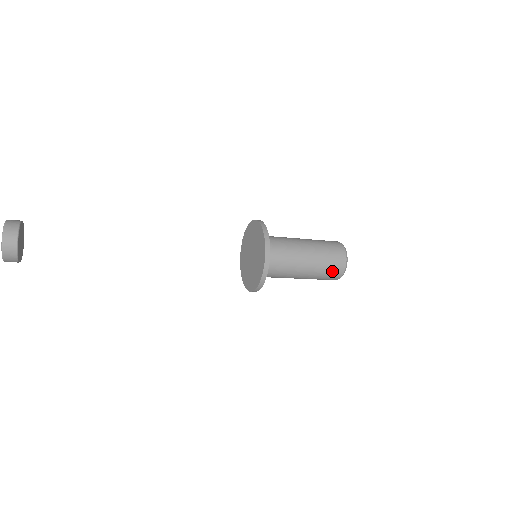
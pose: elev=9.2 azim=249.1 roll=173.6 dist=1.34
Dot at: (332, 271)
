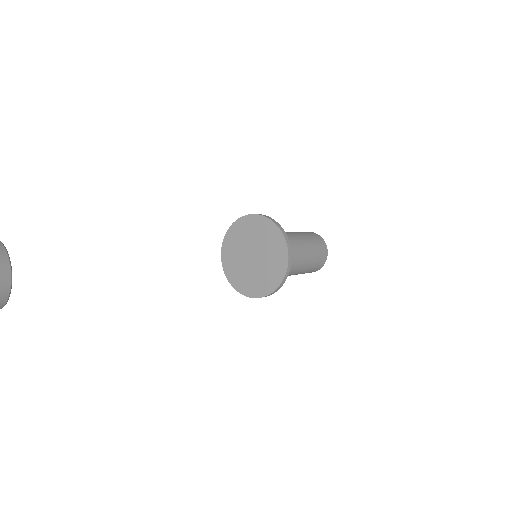
Dot at: (313, 270)
